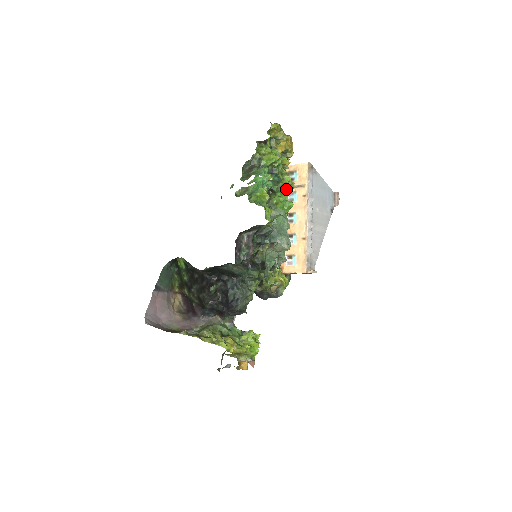
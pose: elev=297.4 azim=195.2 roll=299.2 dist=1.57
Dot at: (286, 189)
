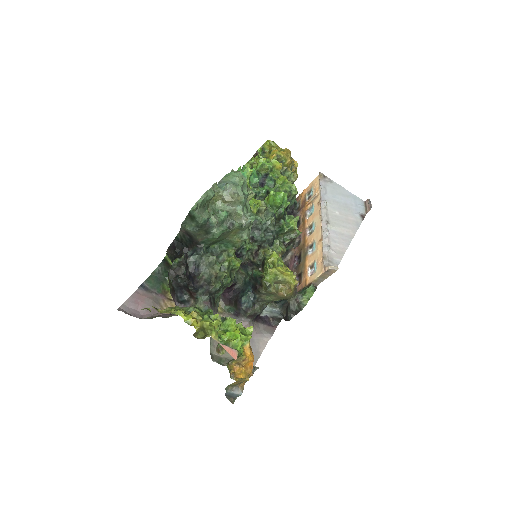
Dot at: (284, 189)
